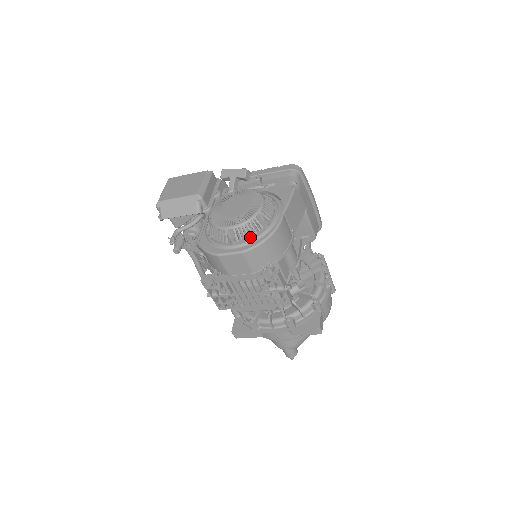
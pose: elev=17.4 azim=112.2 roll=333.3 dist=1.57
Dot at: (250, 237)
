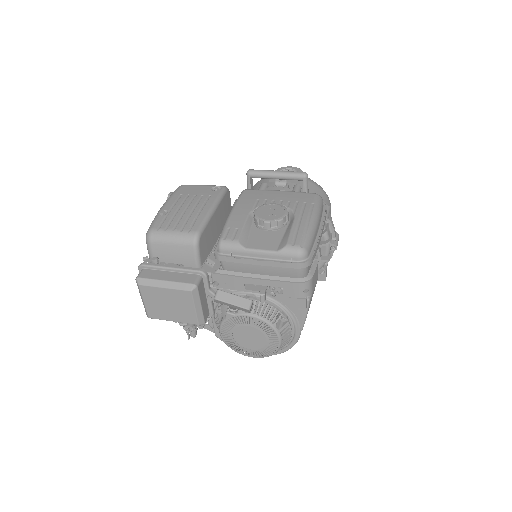
Dot at: occluded
